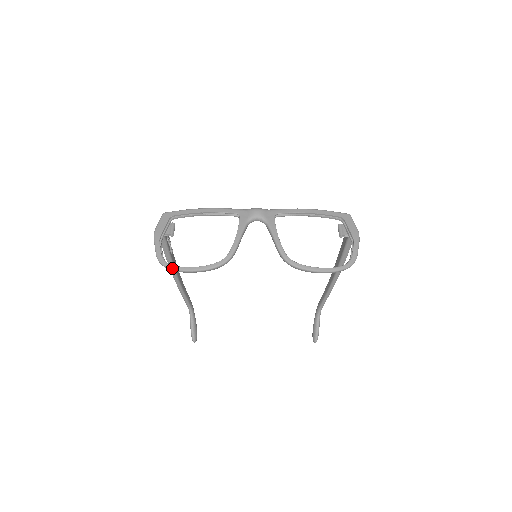
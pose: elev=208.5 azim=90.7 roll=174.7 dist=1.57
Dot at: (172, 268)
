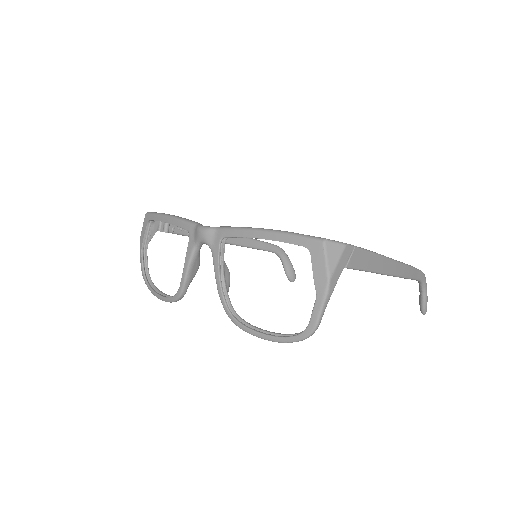
Dot at: (149, 289)
